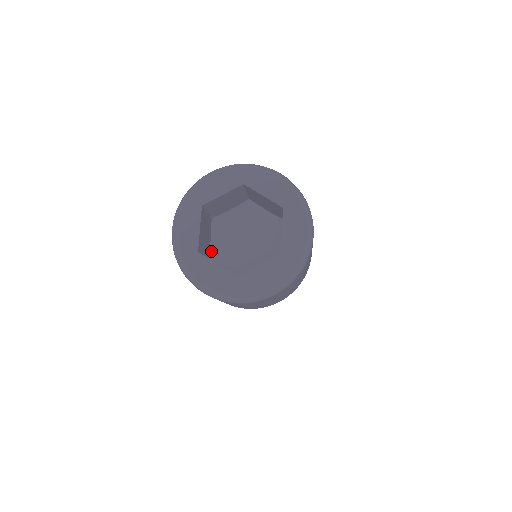
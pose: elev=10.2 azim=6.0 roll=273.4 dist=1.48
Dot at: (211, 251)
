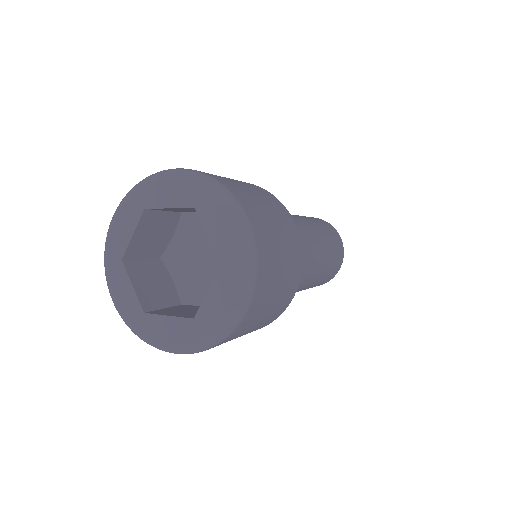
Dot at: (168, 249)
